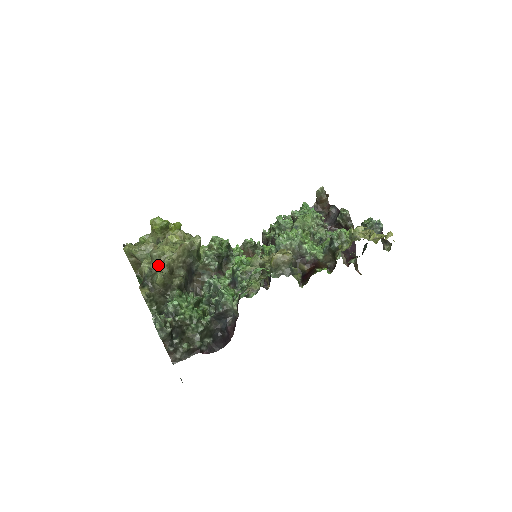
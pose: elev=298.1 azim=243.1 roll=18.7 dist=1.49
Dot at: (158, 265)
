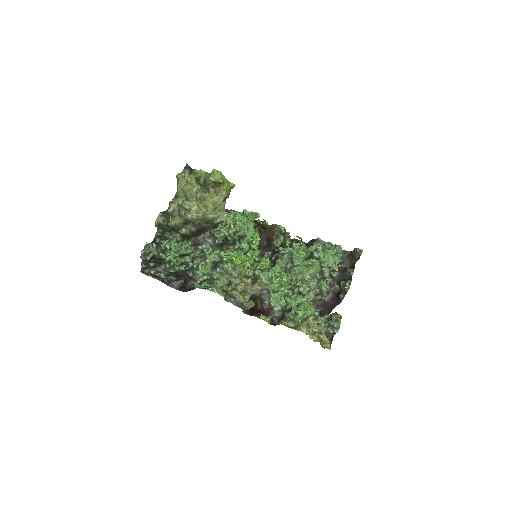
Dot at: (180, 214)
